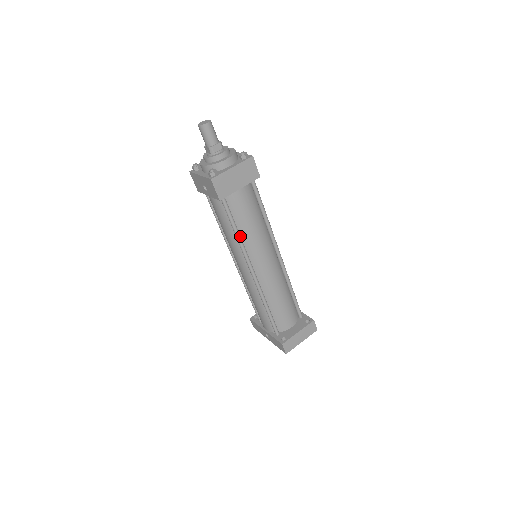
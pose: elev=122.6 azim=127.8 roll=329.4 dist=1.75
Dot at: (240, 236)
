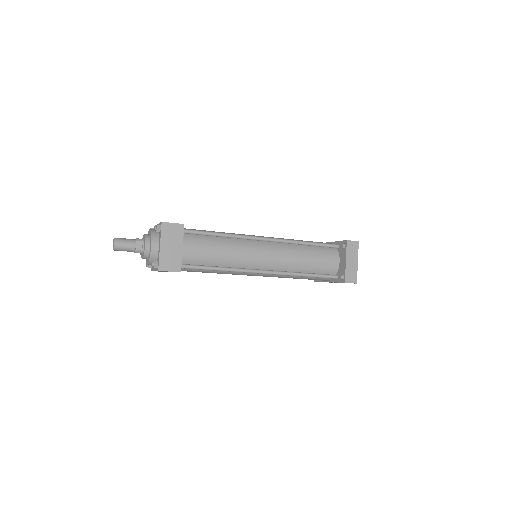
Dot at: (224, 268)
